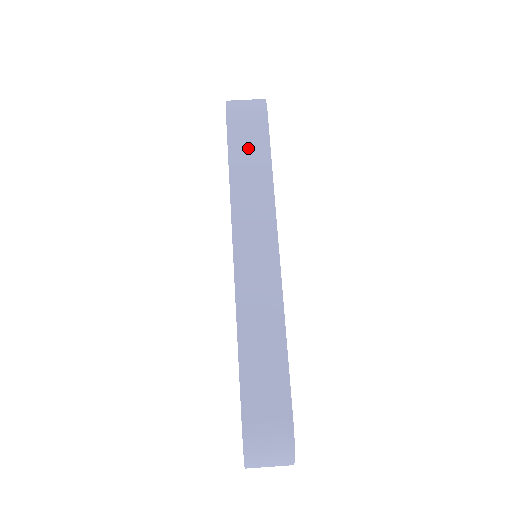
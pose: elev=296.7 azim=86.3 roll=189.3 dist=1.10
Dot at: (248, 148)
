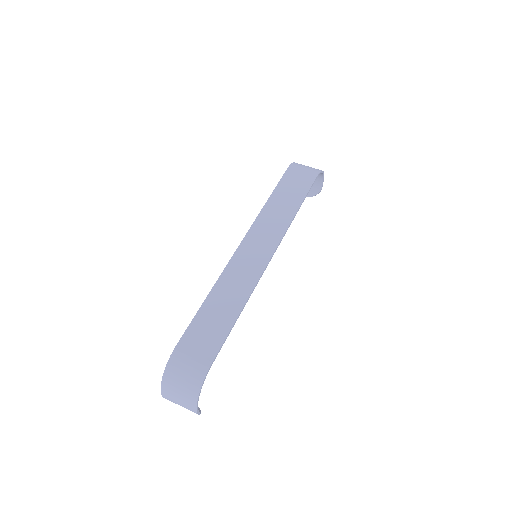
Dot at: (291, 190)
